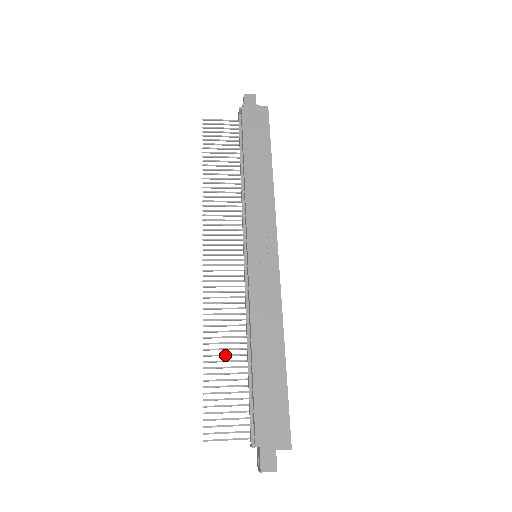
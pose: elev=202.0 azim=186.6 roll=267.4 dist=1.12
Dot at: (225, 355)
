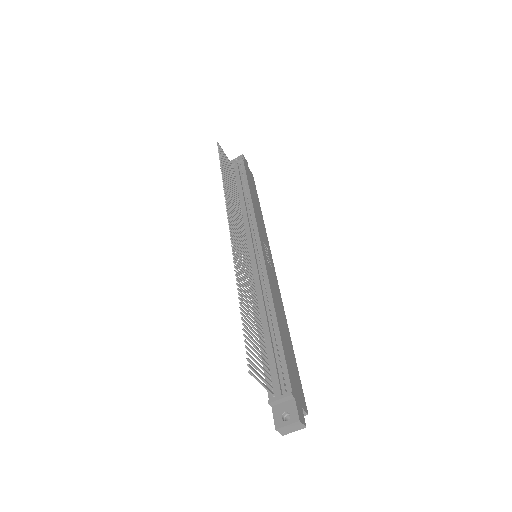
Dot at: (250, 310)
